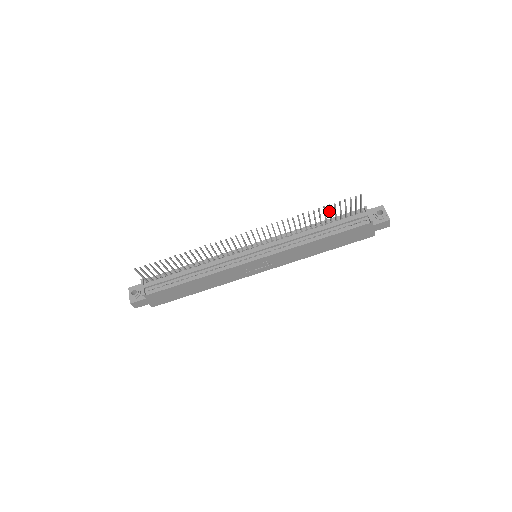
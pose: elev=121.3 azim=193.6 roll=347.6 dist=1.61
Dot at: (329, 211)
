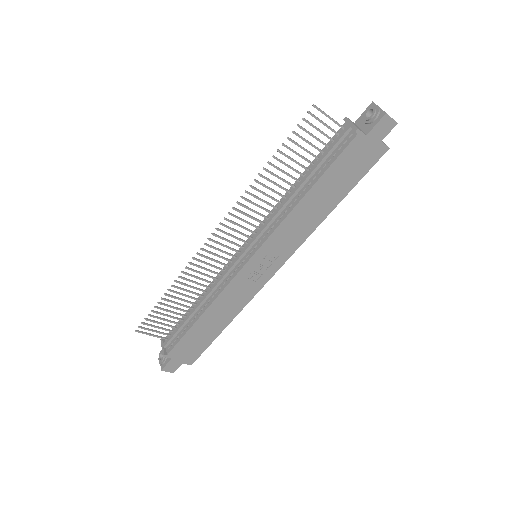
Dot at: (293, 152)
